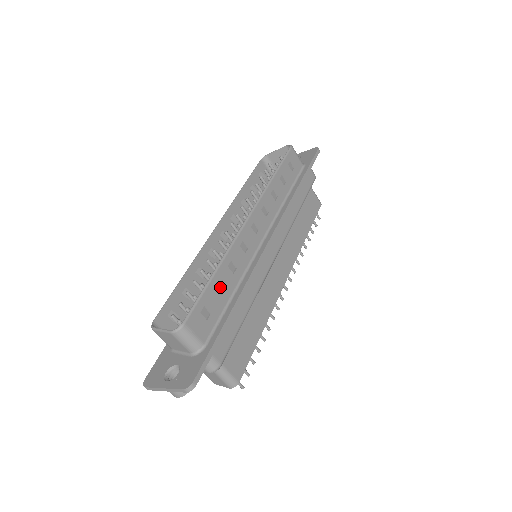
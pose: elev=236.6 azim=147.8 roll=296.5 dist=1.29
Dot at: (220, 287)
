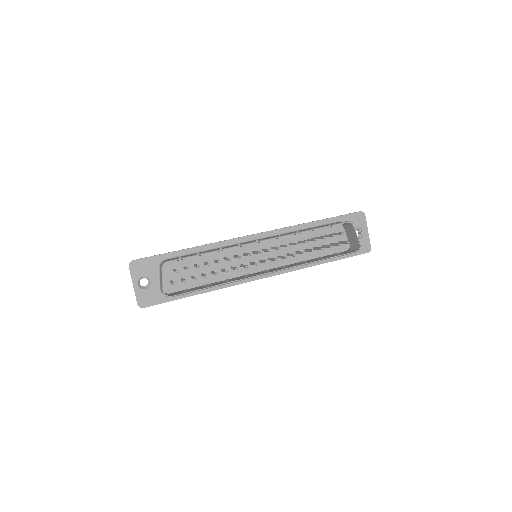
Dot at: occluded
